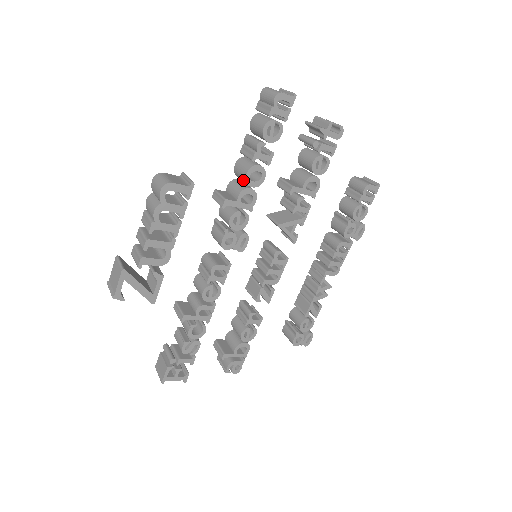
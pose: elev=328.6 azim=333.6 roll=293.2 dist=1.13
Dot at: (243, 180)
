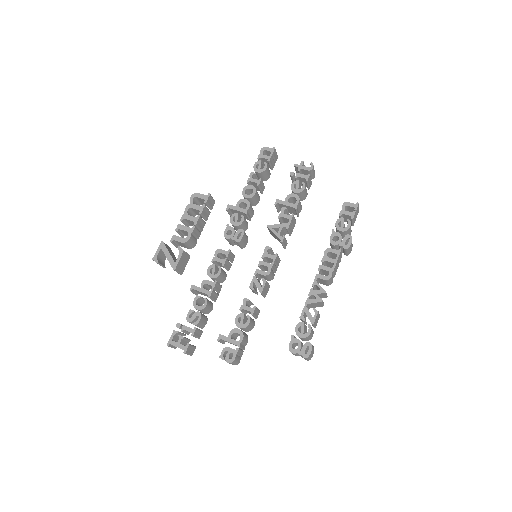
Dot at: (244, 197)
